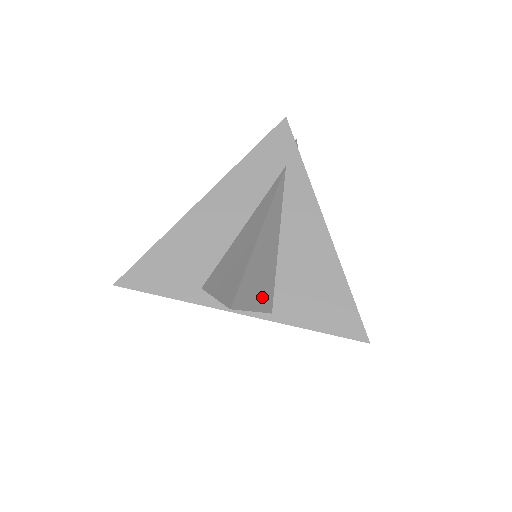
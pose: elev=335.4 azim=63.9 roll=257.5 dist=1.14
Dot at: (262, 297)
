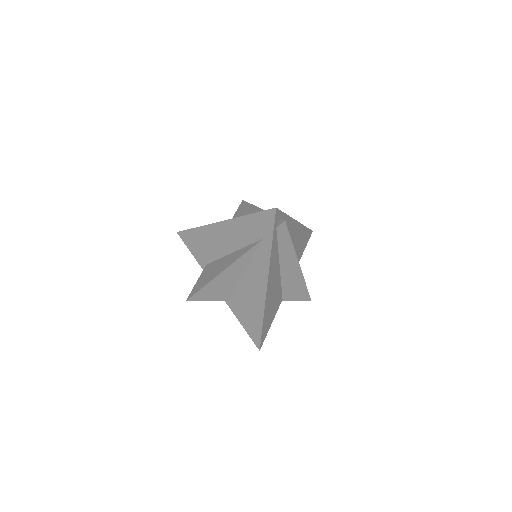
Dot at: (218, 296)
